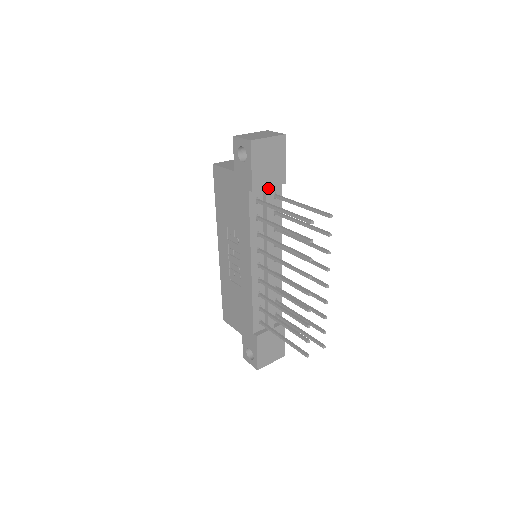
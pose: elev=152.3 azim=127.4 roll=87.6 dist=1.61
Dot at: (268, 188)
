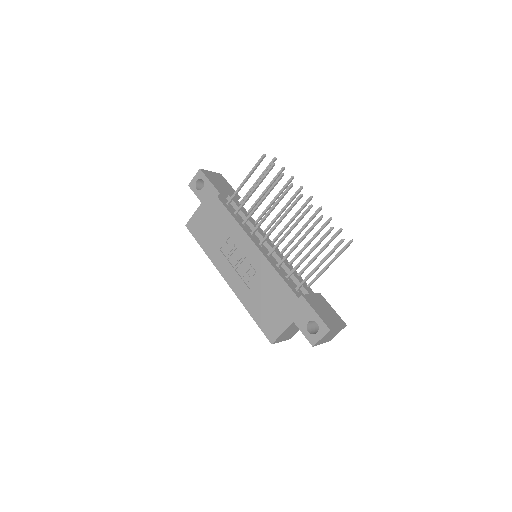
Dot at: (230, 196)
